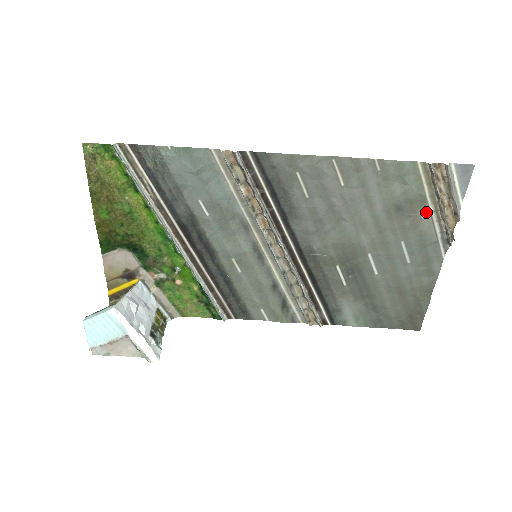
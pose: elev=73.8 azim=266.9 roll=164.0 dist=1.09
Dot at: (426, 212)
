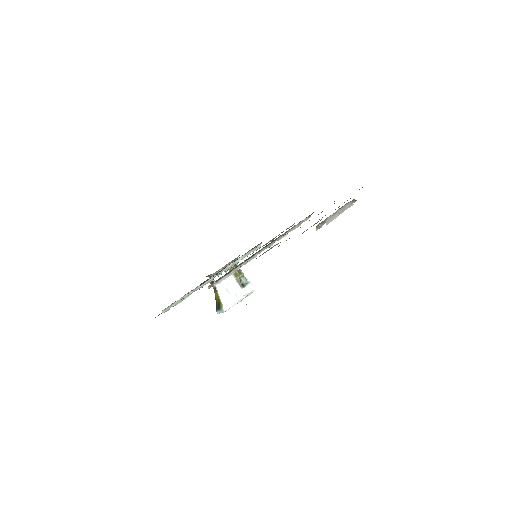
Dot at: occluded
